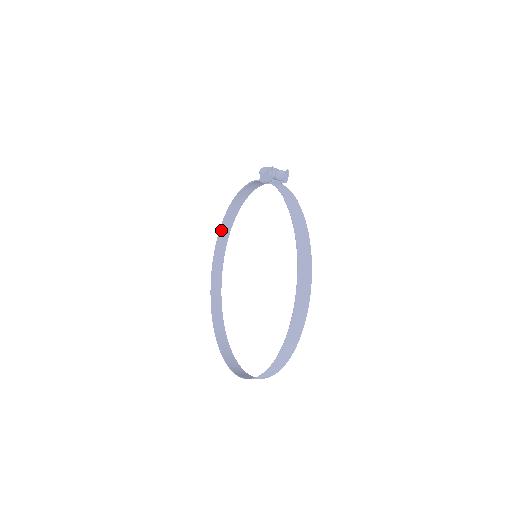
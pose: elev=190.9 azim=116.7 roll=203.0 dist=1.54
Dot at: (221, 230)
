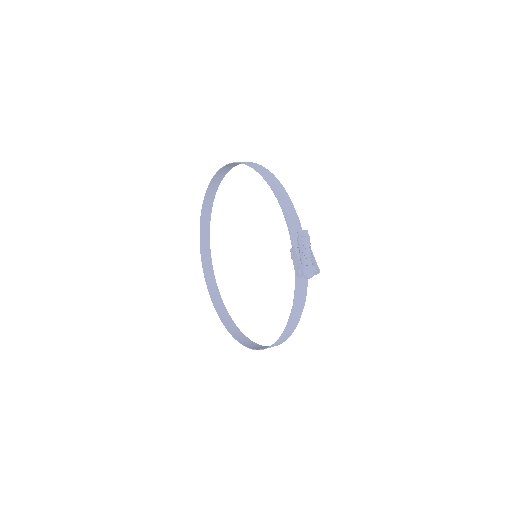
Dot at: (244, 163)
